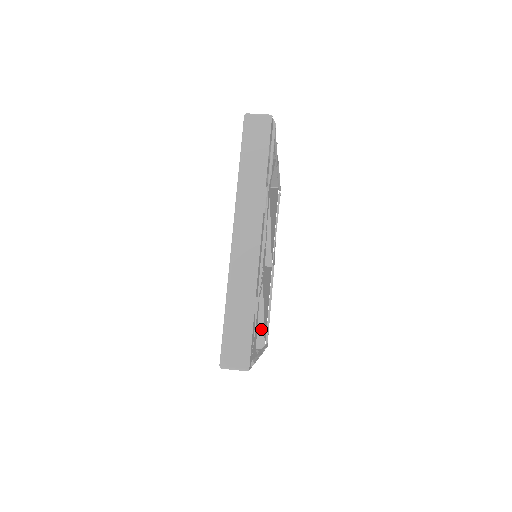
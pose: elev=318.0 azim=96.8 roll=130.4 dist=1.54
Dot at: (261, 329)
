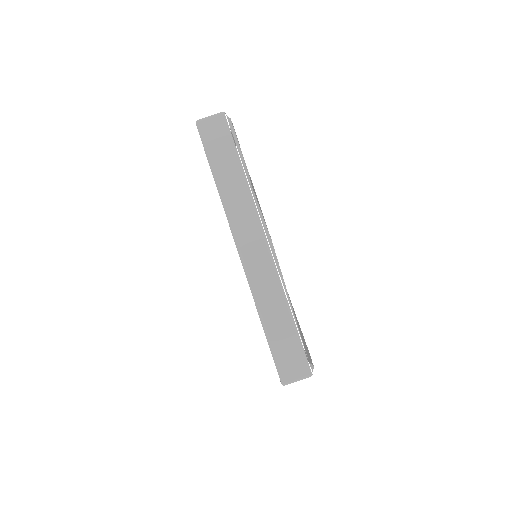
Dot at: occluded
